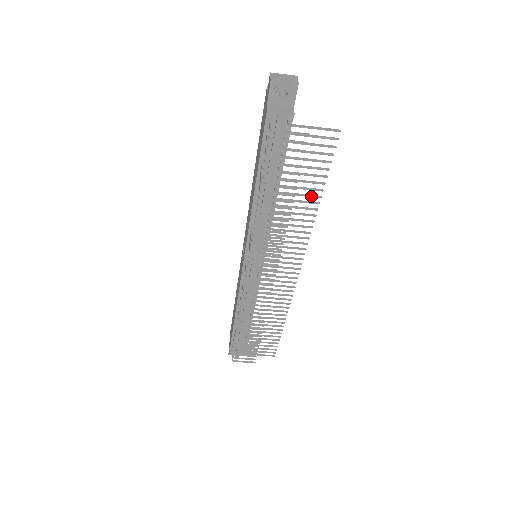
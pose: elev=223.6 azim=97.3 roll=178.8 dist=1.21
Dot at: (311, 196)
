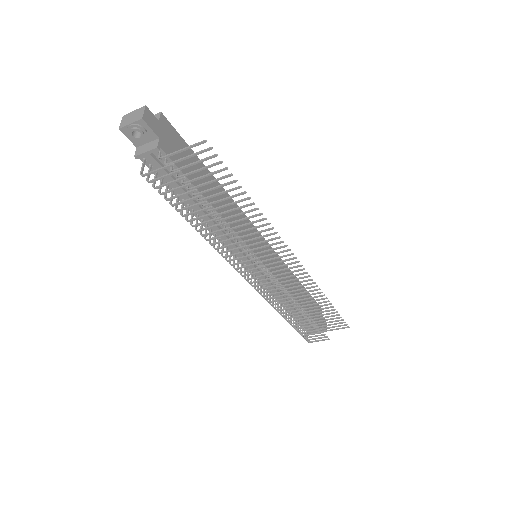
Dot at: (240, 201)
